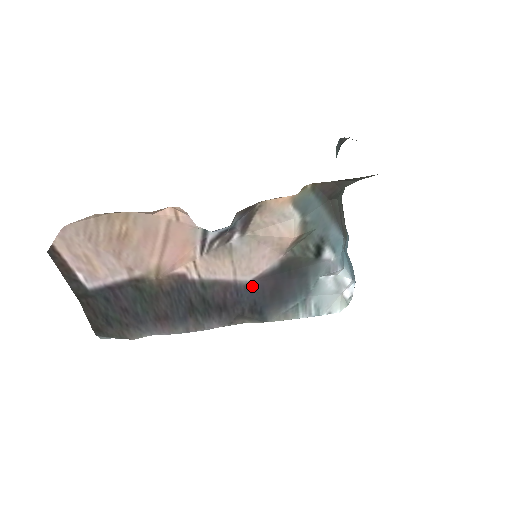
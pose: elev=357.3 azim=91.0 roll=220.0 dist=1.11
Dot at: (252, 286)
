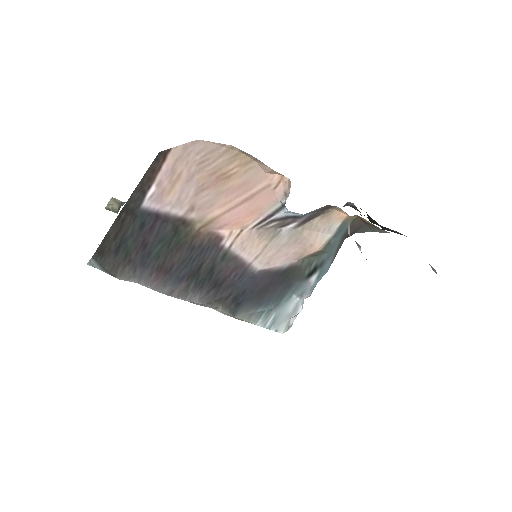
Dot at: (255, 276)
